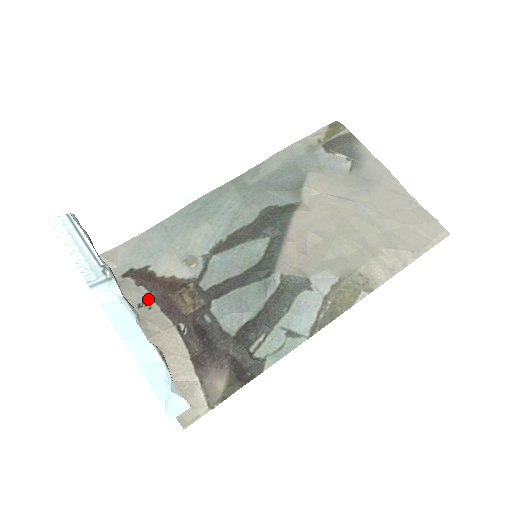
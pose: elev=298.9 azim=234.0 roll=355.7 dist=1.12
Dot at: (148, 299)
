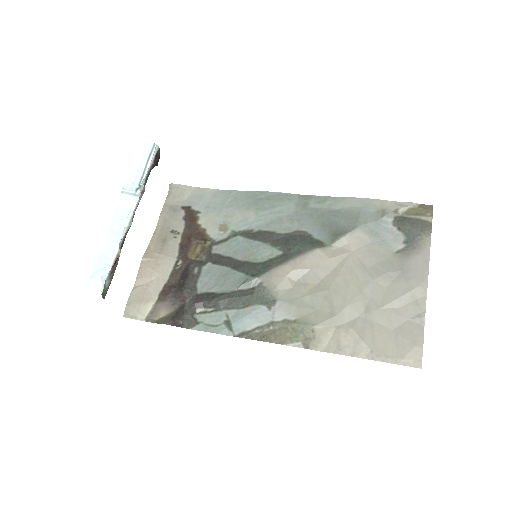
Dot at: (180, 231)
